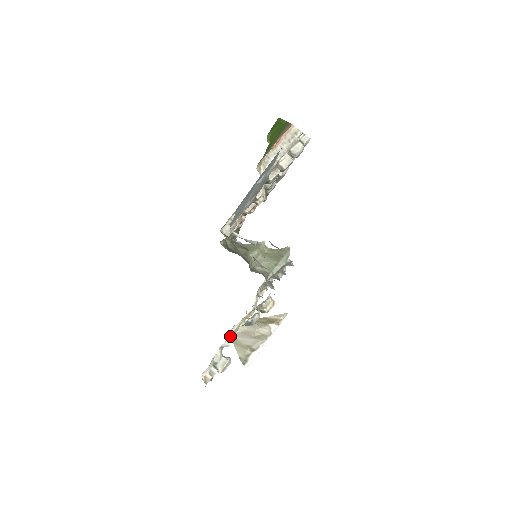
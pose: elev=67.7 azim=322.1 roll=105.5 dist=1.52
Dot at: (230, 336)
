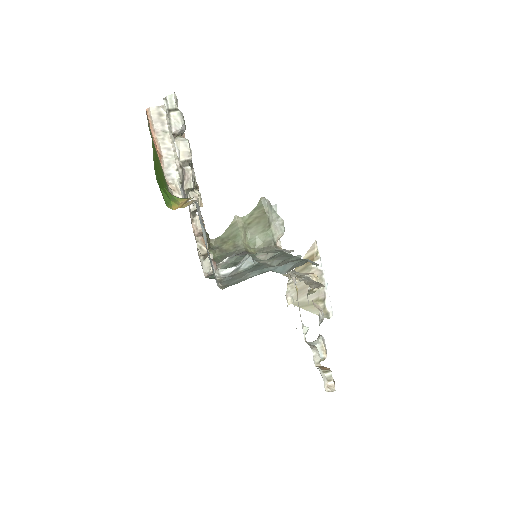
Dot at: occluded
